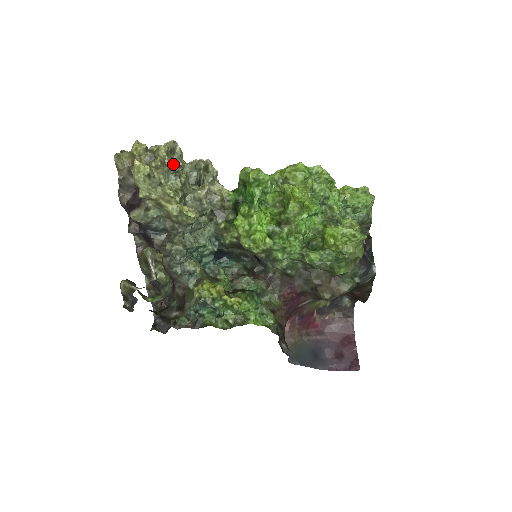
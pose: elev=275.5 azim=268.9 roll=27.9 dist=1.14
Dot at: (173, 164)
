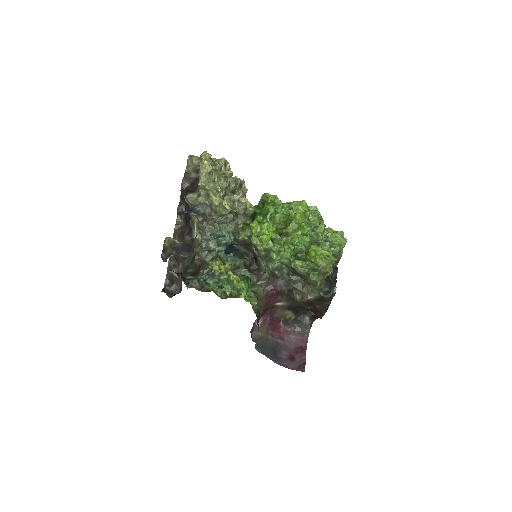
Dot at: (226, 171)
